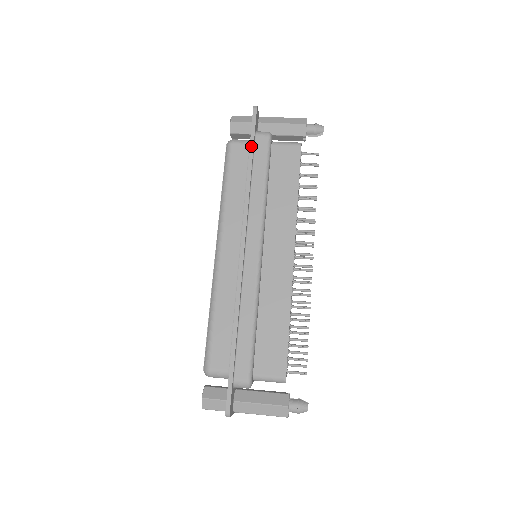
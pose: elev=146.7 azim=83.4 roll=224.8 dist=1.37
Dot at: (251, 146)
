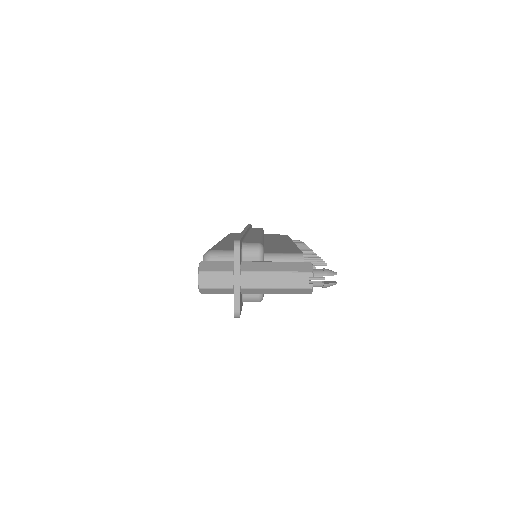
Dot at: occluded
